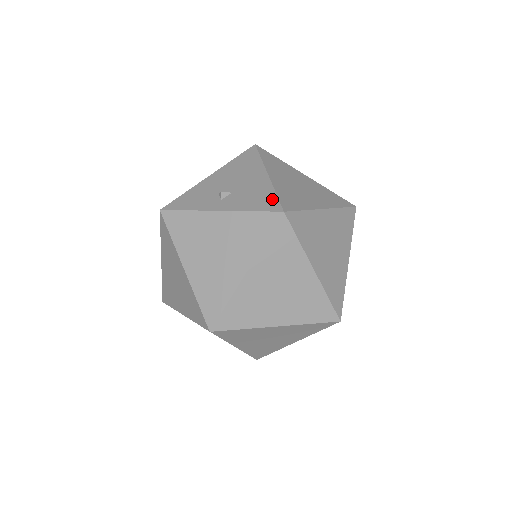
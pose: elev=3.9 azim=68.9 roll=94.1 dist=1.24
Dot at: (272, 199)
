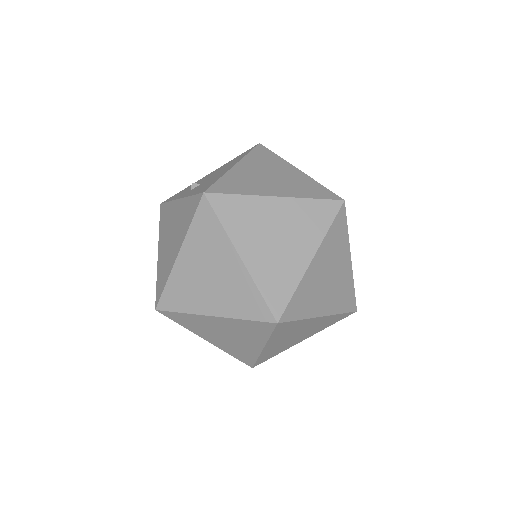
Dot at: (211, 184)
